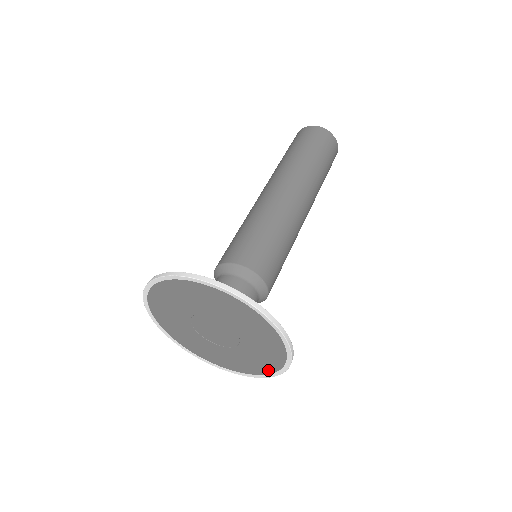
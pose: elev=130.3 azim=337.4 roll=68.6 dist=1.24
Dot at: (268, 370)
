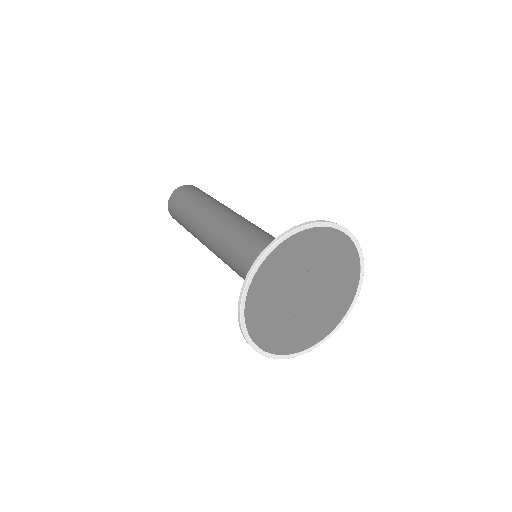
Dot at: (325, 333)
